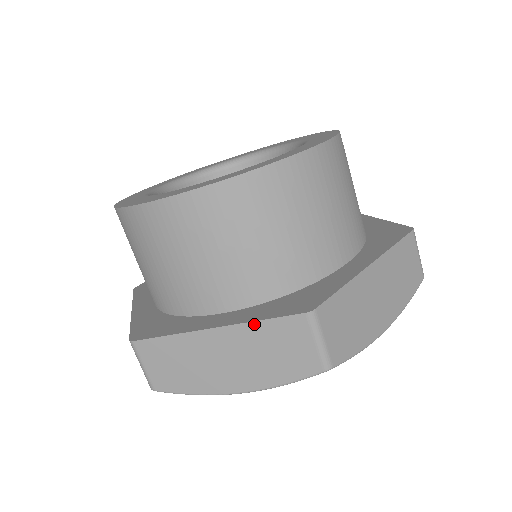
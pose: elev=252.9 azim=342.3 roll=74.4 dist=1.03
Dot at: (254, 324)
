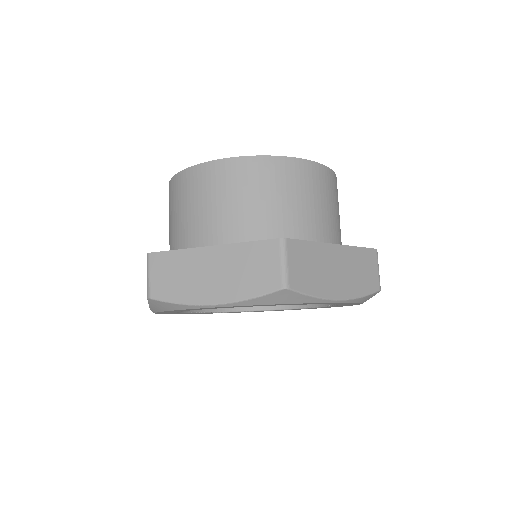
Dot at: (241, 245)
